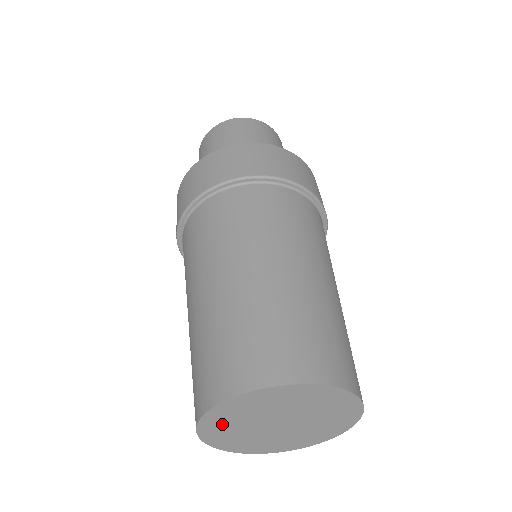
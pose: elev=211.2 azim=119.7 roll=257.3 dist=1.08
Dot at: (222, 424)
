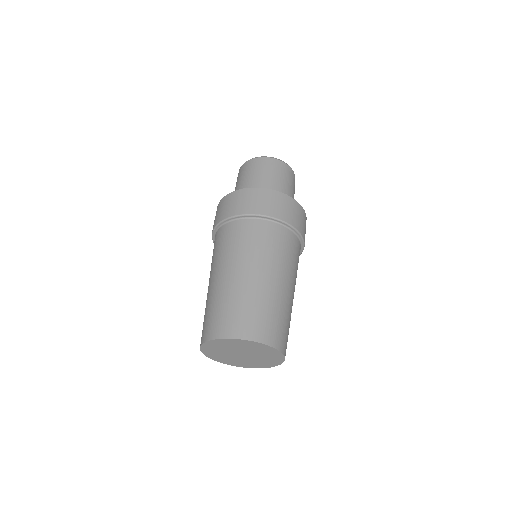
Dot at: (213, 352)
